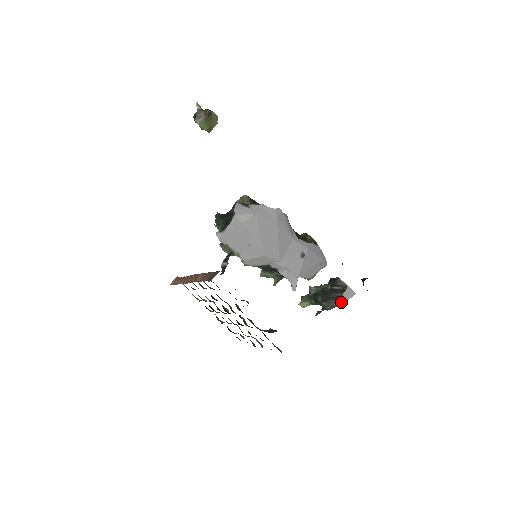
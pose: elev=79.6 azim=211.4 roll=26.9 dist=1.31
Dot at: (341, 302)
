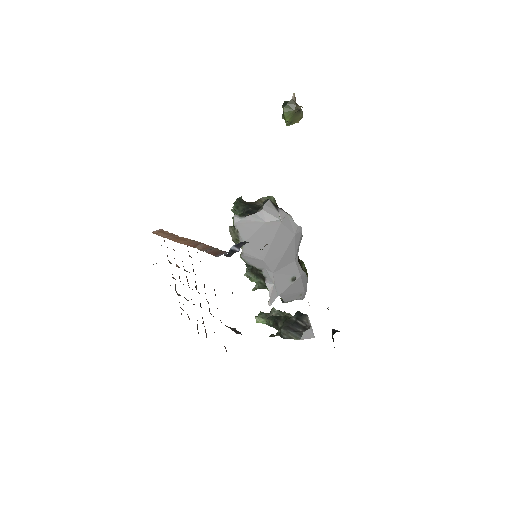
Dot at: (299, 338)
